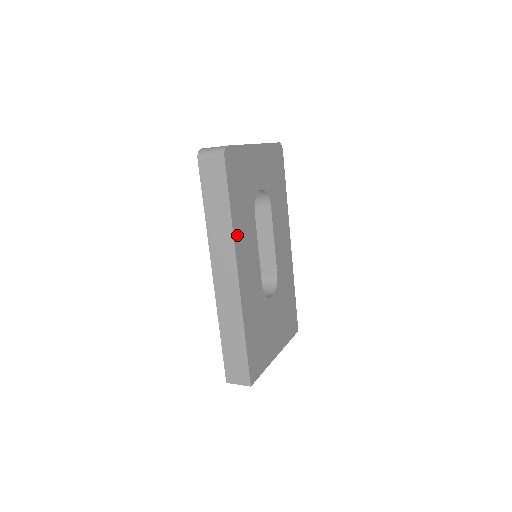
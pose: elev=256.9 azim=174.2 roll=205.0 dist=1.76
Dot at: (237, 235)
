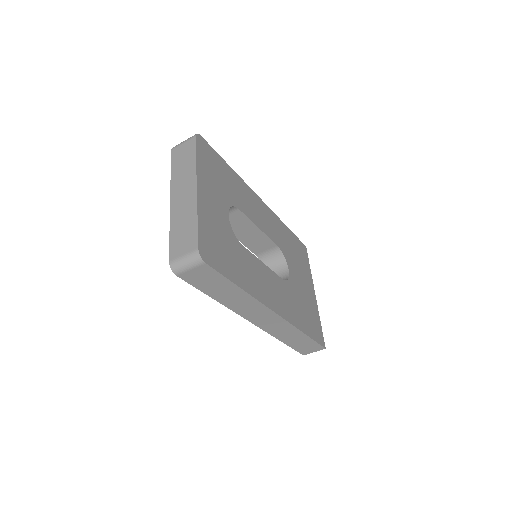
Dot at: (255, 291)
